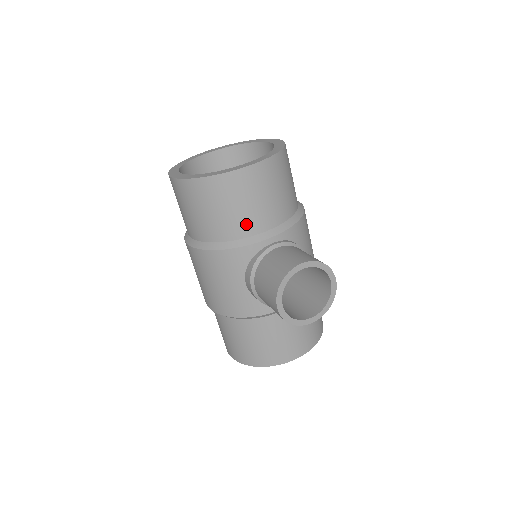
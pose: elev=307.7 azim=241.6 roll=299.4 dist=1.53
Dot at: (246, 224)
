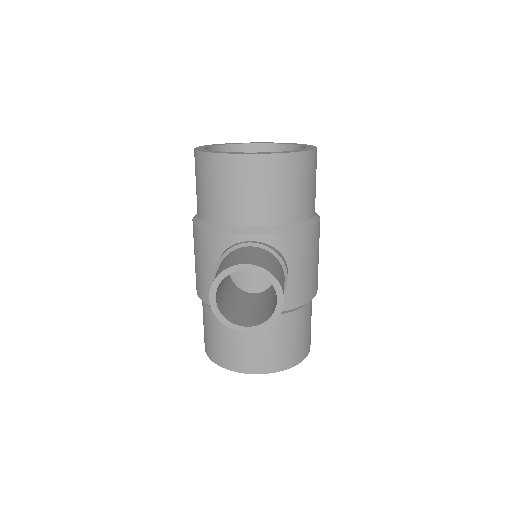
Dot at: (232, 212)
